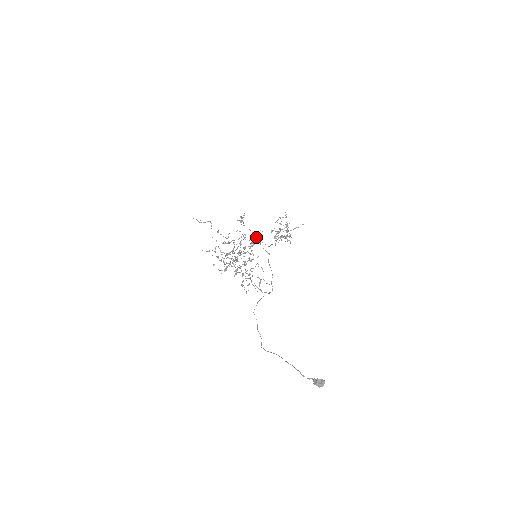
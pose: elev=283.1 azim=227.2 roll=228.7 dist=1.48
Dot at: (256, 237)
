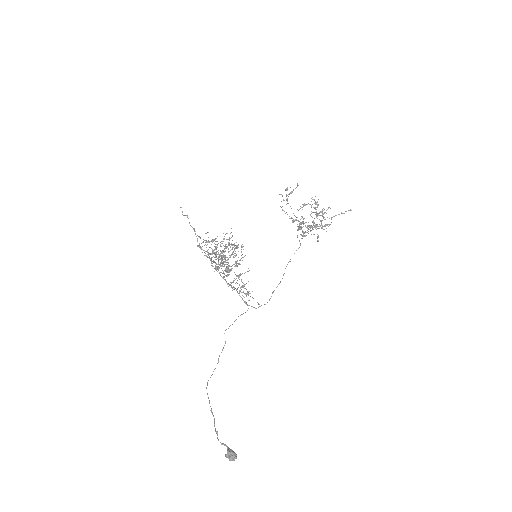
Dot at: (228, 243)
